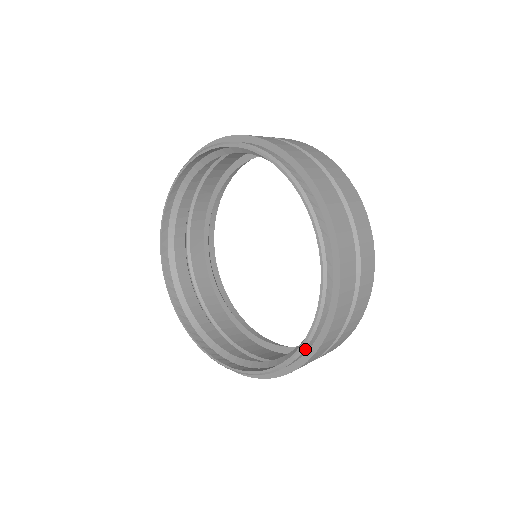
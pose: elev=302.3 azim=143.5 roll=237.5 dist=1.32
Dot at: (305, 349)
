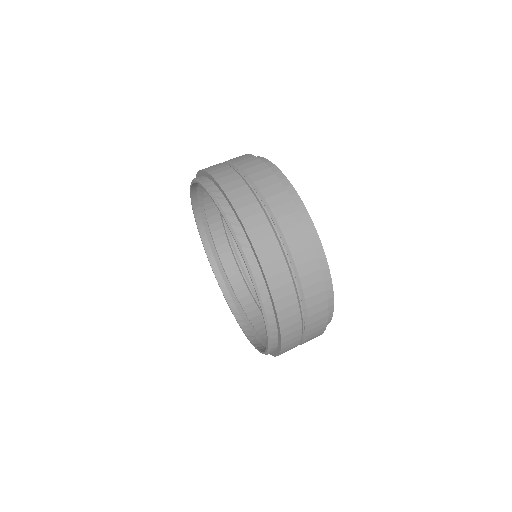
Dot at: (260, 291)
